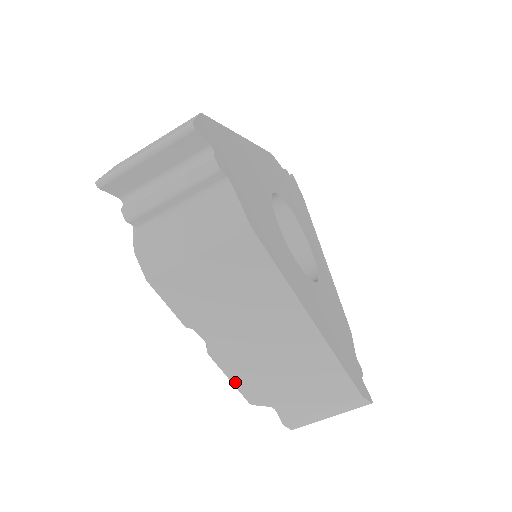
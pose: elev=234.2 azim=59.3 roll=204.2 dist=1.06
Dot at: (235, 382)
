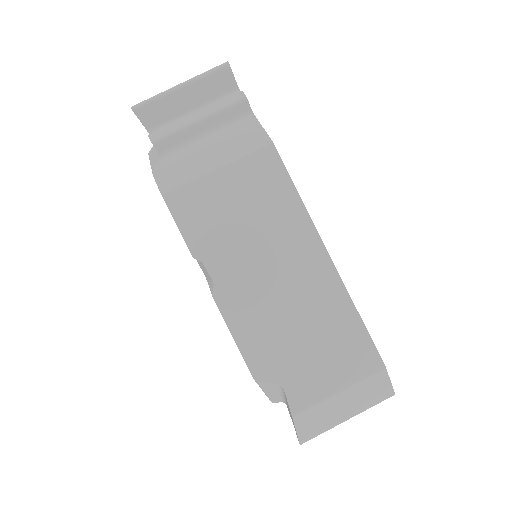
Dot at: (239, 342)
